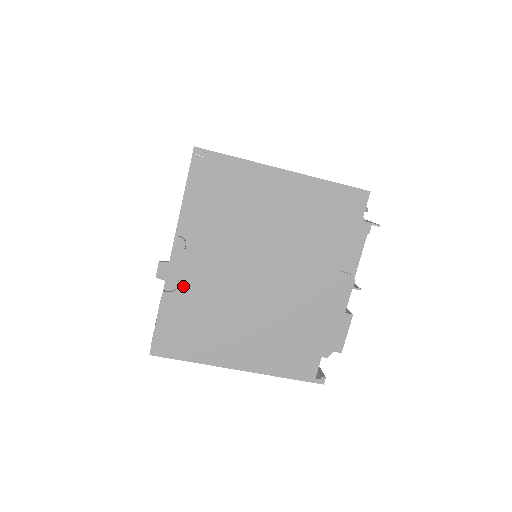
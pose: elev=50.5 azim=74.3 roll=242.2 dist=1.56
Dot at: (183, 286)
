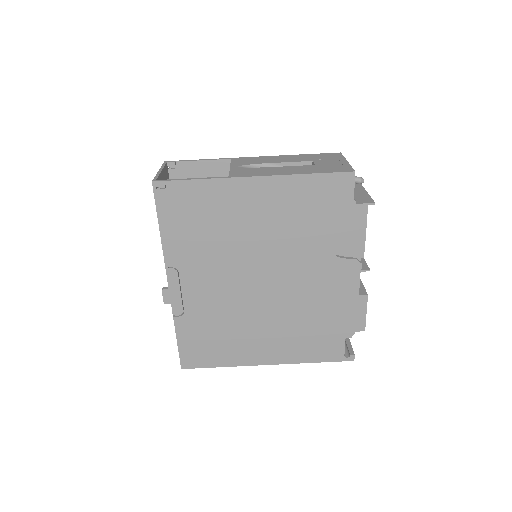
Dot at: (190, 308)
